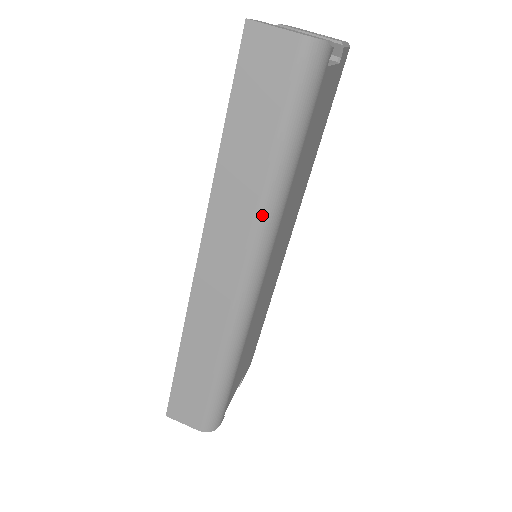
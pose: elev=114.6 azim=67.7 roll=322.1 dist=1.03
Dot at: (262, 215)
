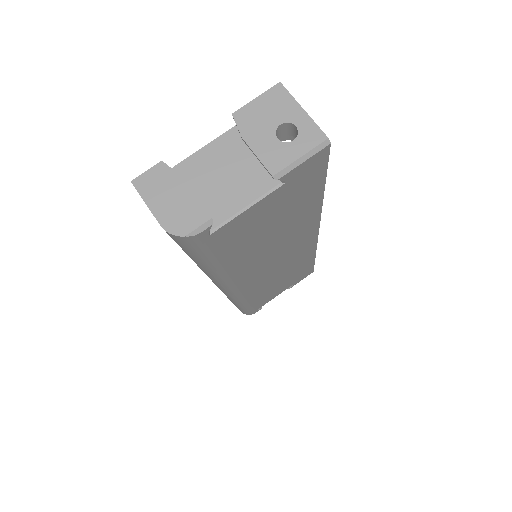
Dot at: (207, 275)
